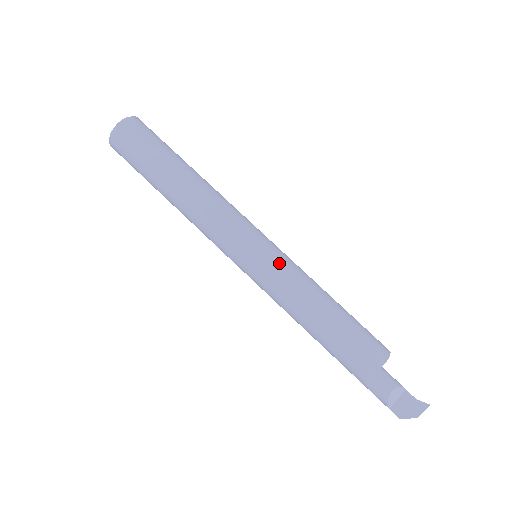
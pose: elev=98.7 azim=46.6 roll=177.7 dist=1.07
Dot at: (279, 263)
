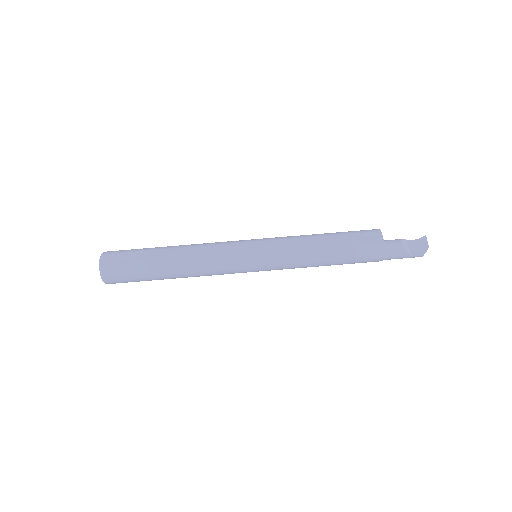
Dot at: (273, 241)
